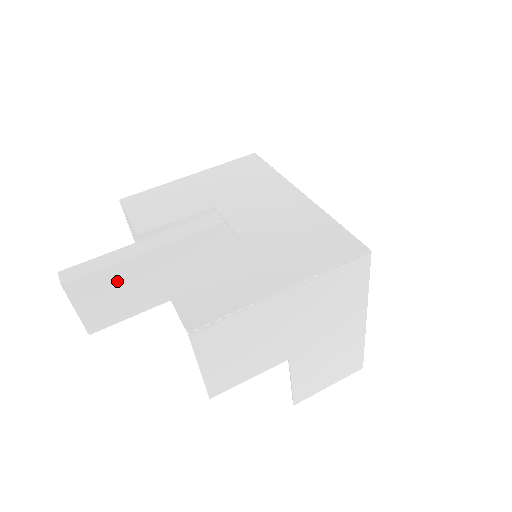
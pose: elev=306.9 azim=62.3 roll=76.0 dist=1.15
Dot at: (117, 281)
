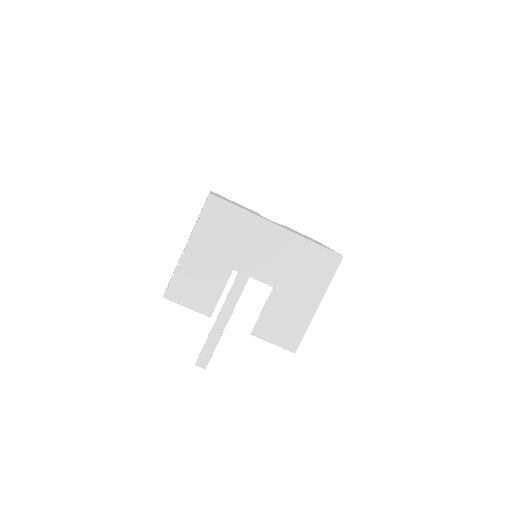
Dot at: occluded
